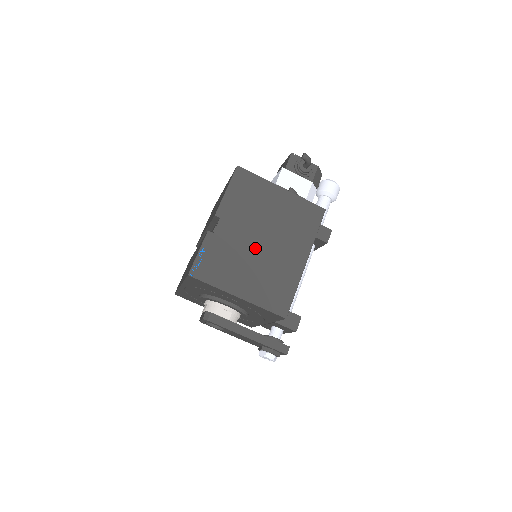
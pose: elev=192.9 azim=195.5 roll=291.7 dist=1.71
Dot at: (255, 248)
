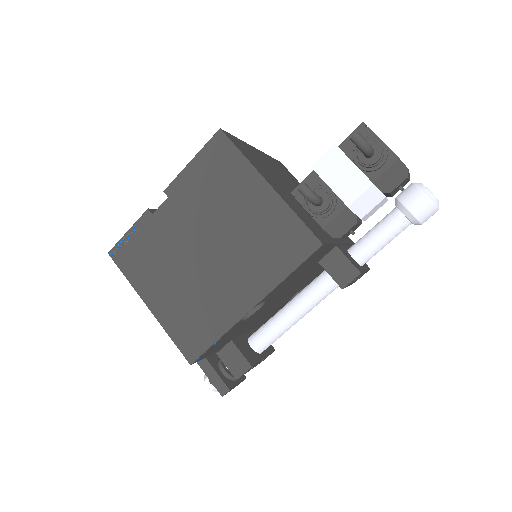
Dot at: (193, 256)
